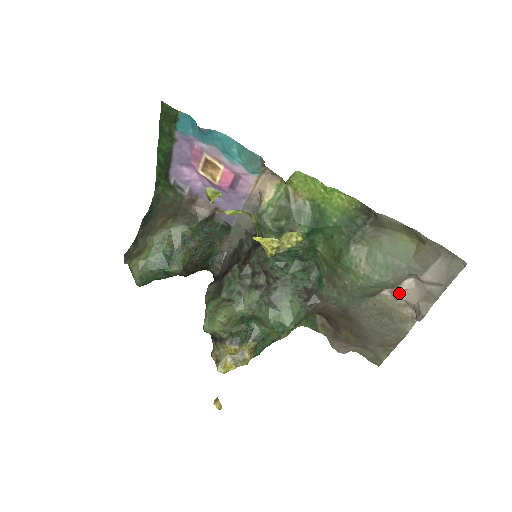
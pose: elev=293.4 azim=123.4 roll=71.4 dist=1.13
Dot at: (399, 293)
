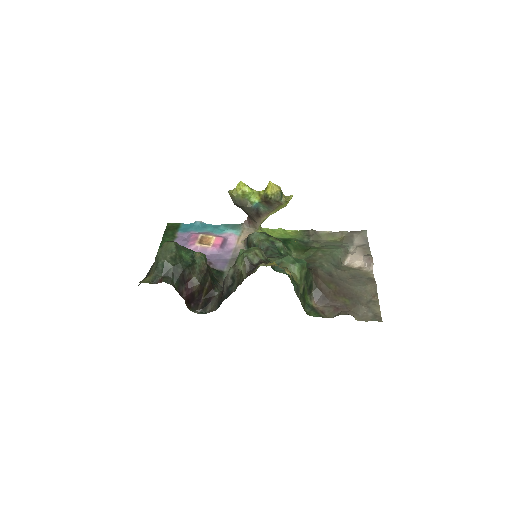
Dot at: (351, 260)
